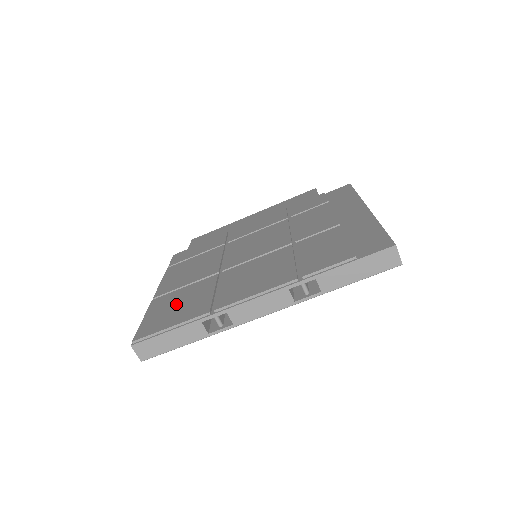
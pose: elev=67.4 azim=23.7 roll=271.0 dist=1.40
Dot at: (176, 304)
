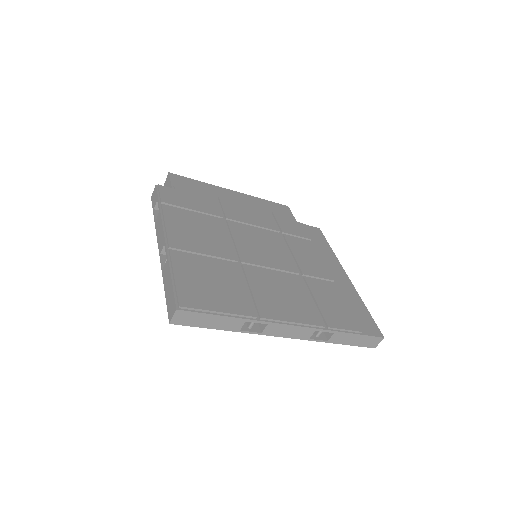
Dot at: (209, 279)
